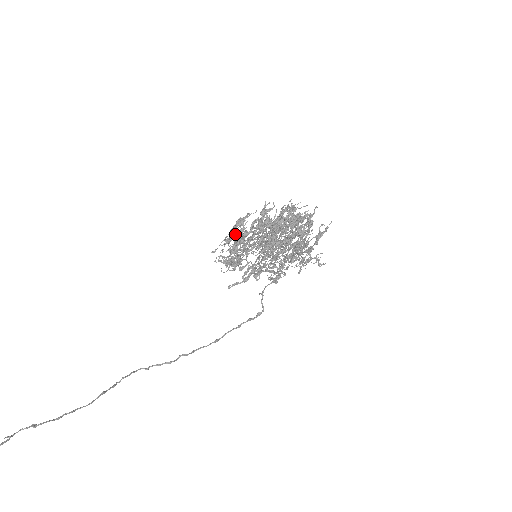
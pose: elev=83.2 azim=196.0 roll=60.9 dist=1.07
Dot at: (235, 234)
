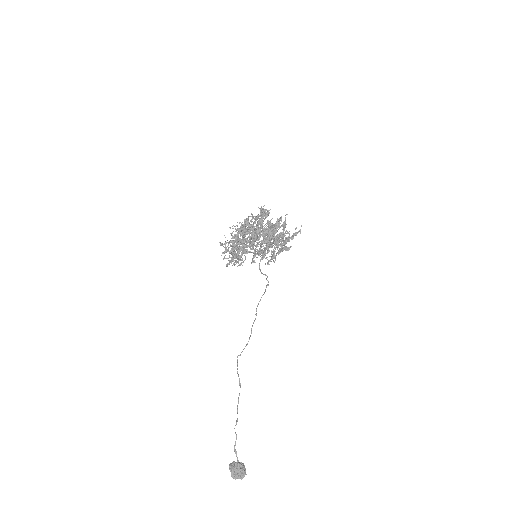
Dot at: (244, 253)
